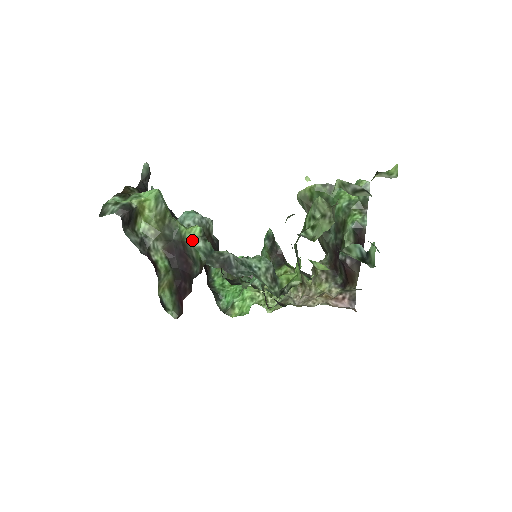
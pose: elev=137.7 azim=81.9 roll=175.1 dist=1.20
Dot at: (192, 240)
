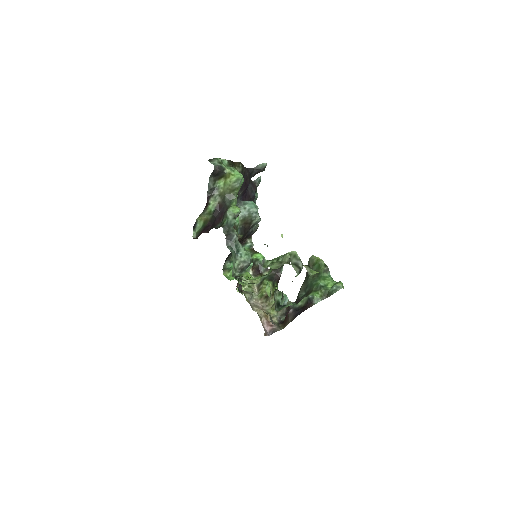
Dot at: (230, 212)
